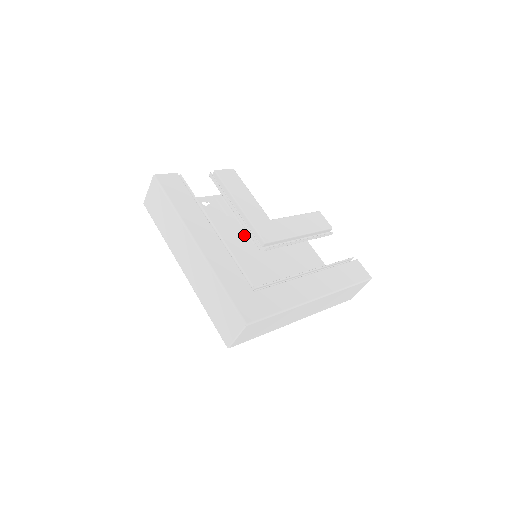
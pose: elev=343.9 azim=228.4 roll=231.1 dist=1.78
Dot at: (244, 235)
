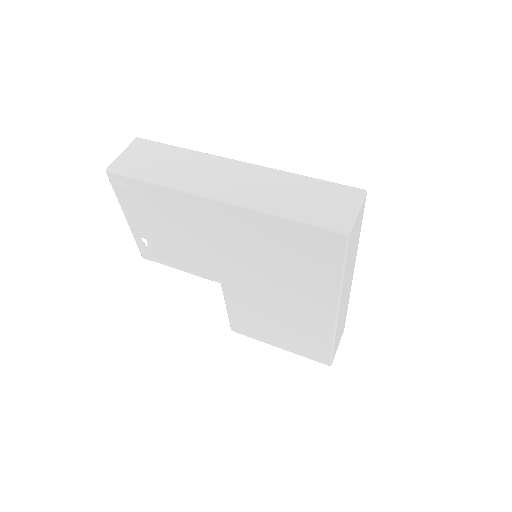
Dot at: (204, 274)
